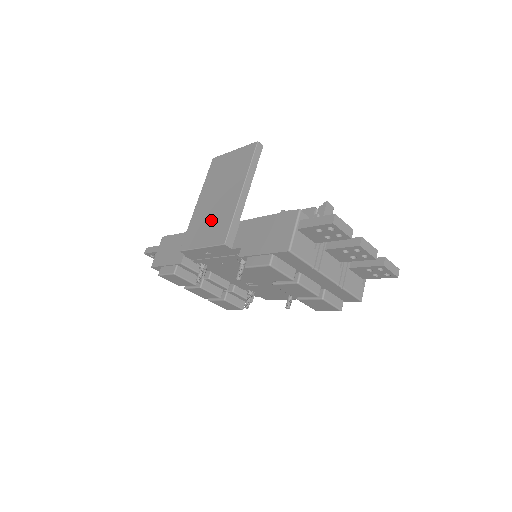
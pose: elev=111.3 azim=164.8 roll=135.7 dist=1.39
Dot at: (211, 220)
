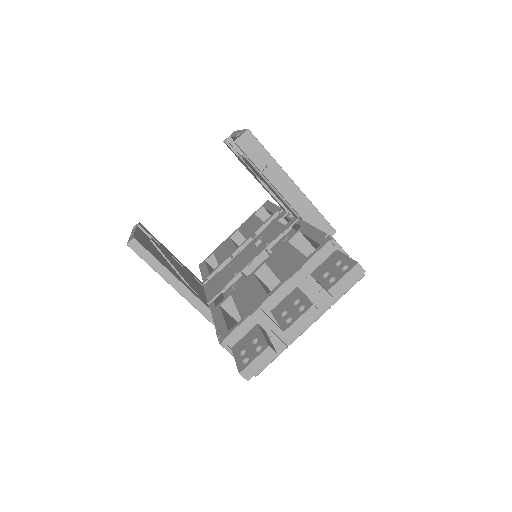
Dot at: occluded
